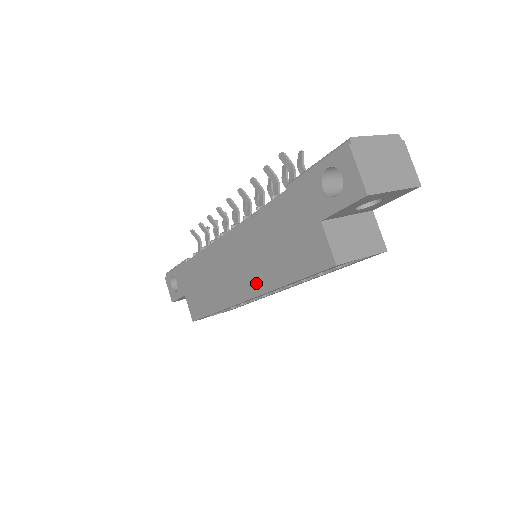
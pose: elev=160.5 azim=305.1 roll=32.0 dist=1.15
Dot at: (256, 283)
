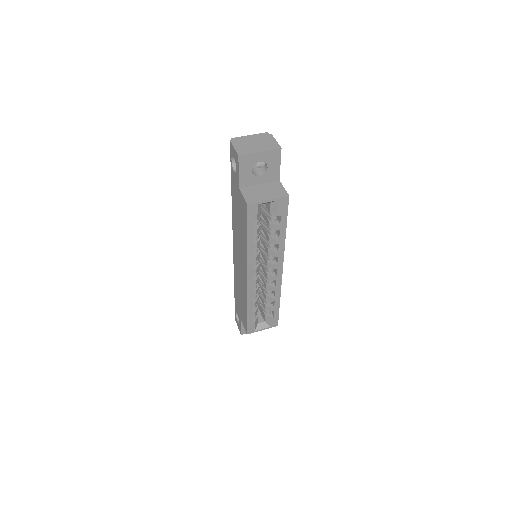
Dot at: (244, 260)
